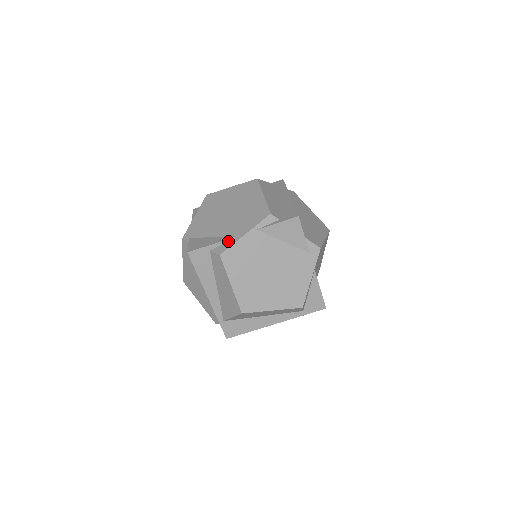
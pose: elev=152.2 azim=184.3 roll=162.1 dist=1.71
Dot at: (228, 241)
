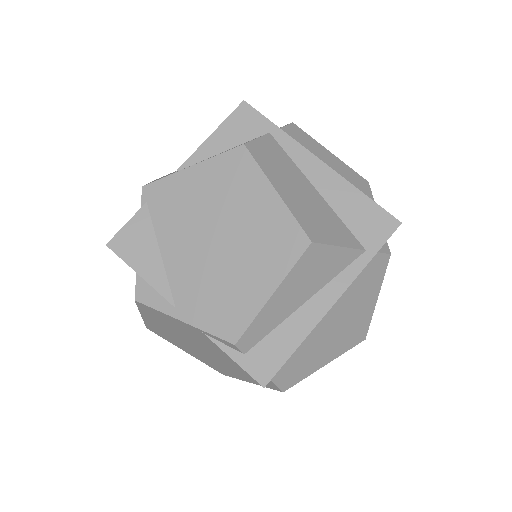
Dot at: (161, 296)
